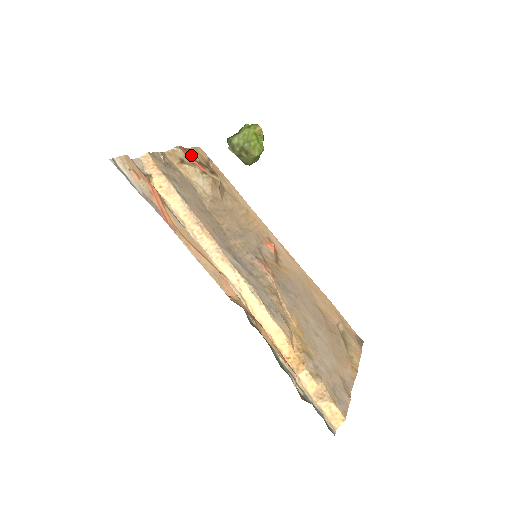
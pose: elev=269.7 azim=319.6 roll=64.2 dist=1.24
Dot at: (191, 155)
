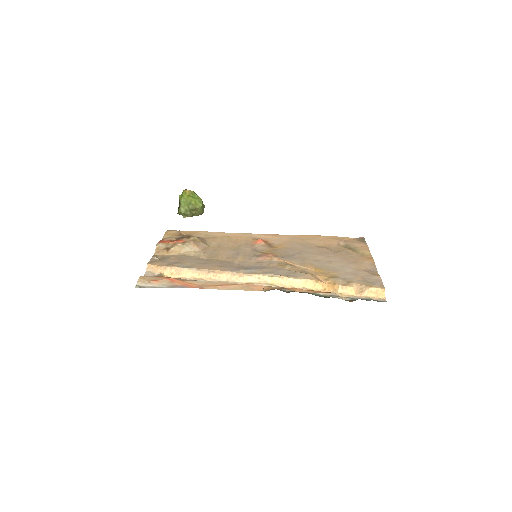
Dot at: (168, 240)
